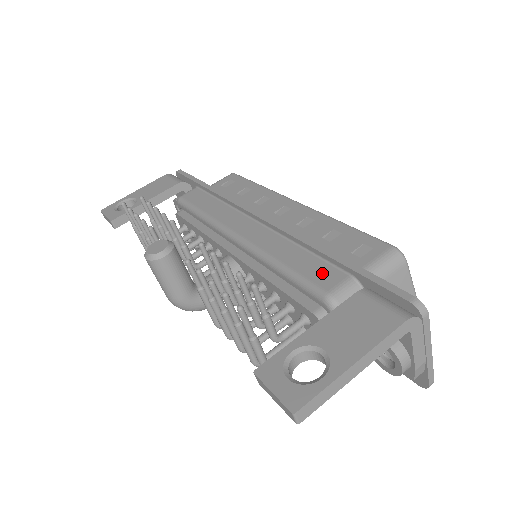
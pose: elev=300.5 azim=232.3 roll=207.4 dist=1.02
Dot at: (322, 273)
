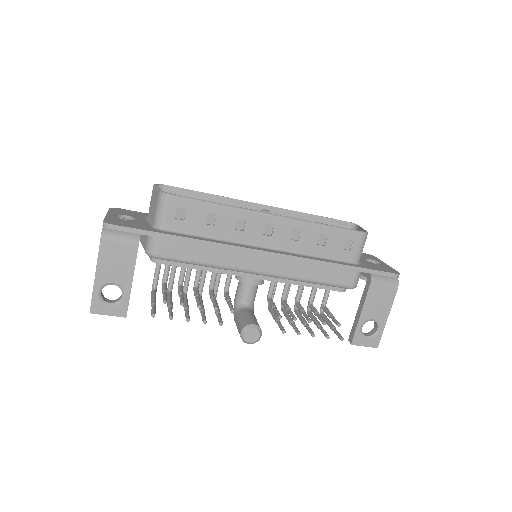
Dot at: (341, 276)
